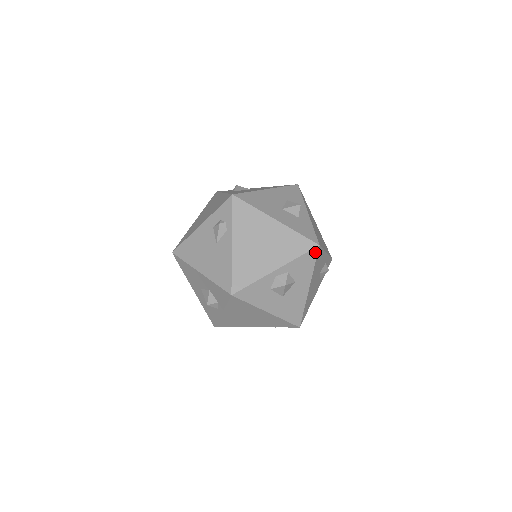
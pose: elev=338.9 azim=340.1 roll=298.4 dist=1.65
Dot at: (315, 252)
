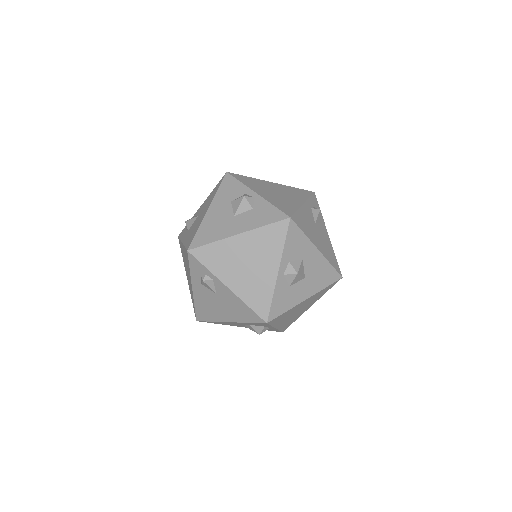
Dot at: (293, 225)
